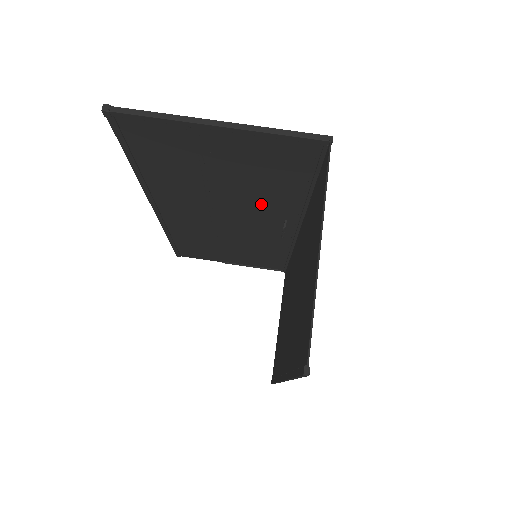
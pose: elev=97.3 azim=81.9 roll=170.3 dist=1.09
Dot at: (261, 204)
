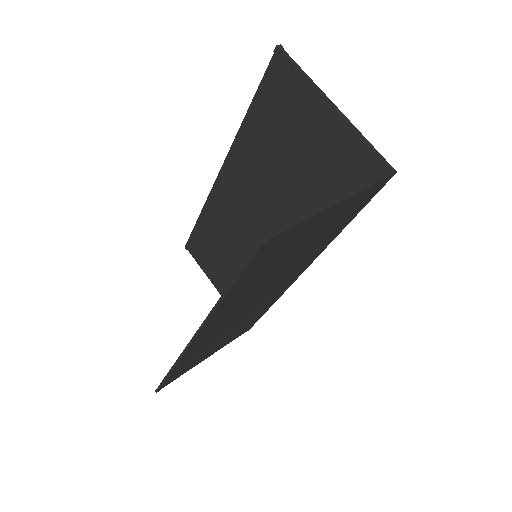
Dot at: (296, 219)
